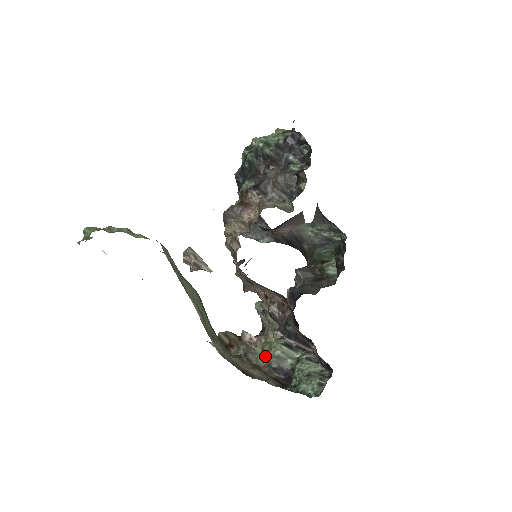
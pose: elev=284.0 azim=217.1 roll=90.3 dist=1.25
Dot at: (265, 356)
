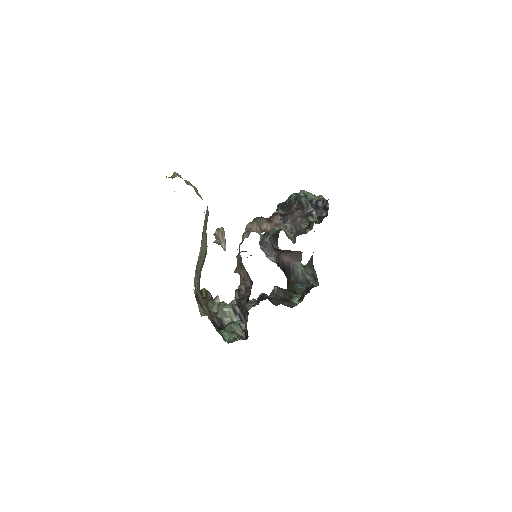
Dot at: (218, 308)
